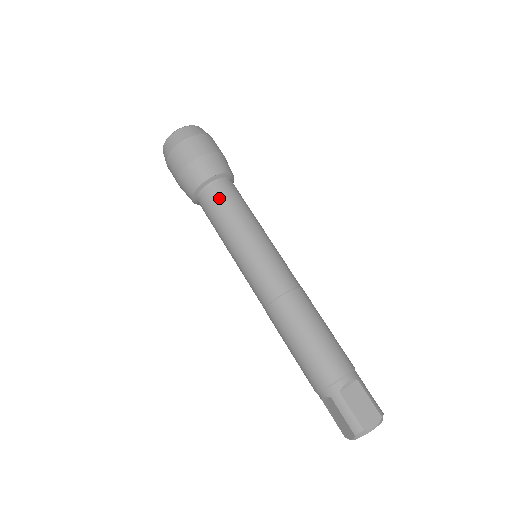
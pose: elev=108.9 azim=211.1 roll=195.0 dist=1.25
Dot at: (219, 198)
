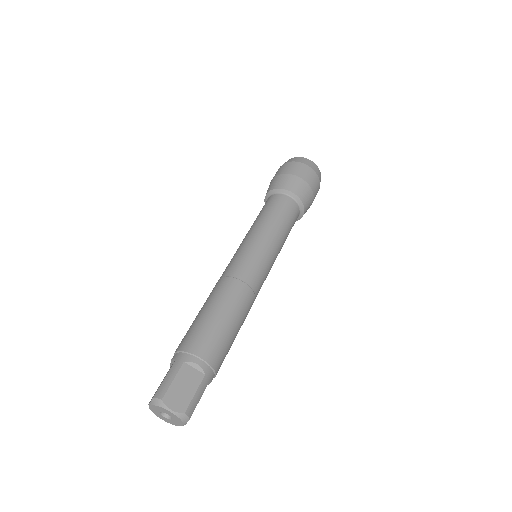
Dot at: (278, 204)
